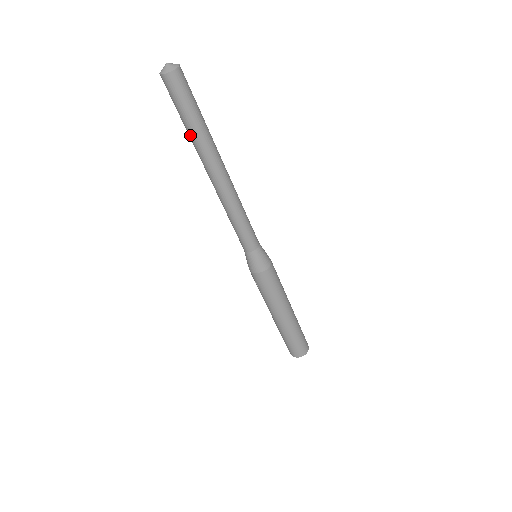
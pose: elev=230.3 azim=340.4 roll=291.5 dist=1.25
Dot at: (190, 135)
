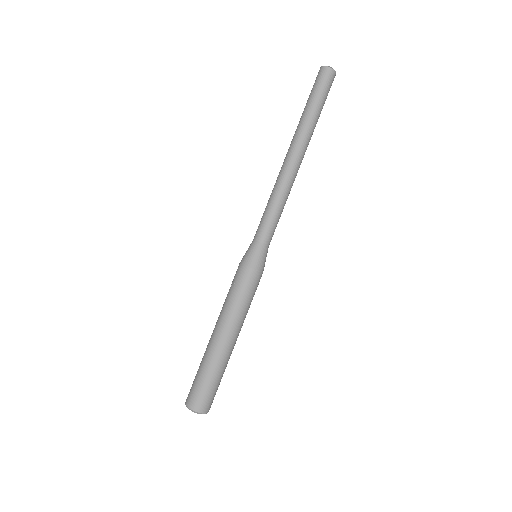
Dot at: (305, 115)
